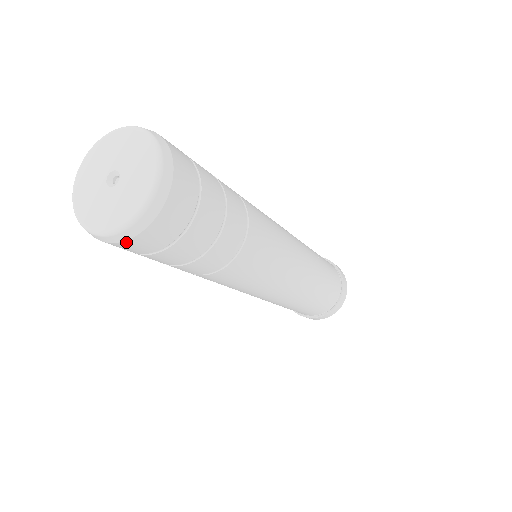
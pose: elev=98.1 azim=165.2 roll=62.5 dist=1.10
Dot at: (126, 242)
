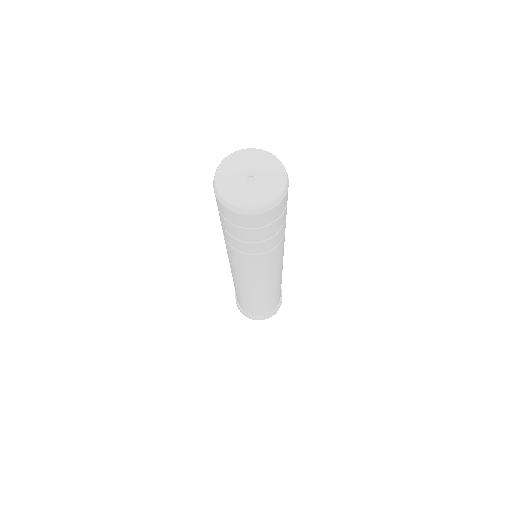
Dot at: (227, 209)
